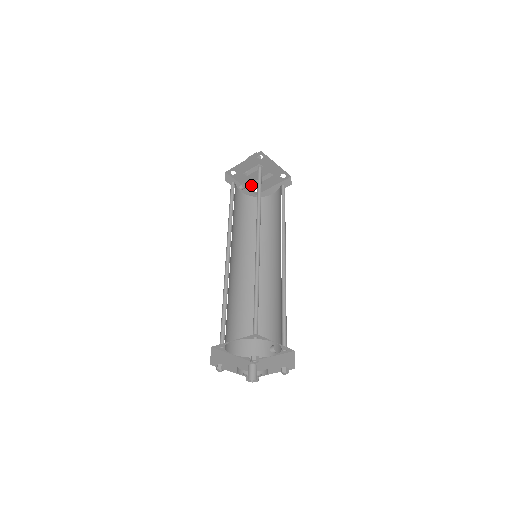
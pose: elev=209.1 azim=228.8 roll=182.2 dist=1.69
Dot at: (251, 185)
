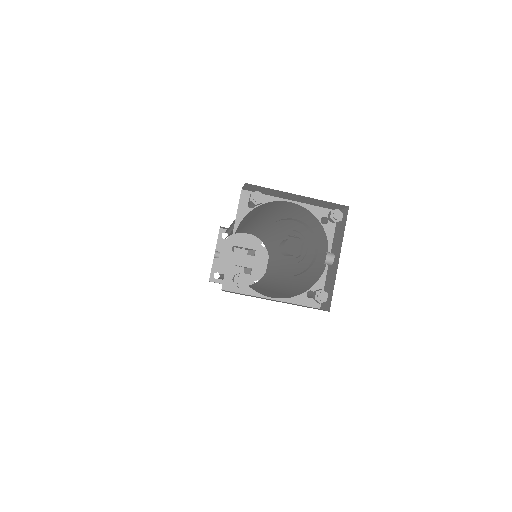
Dot at: (220, 265)
